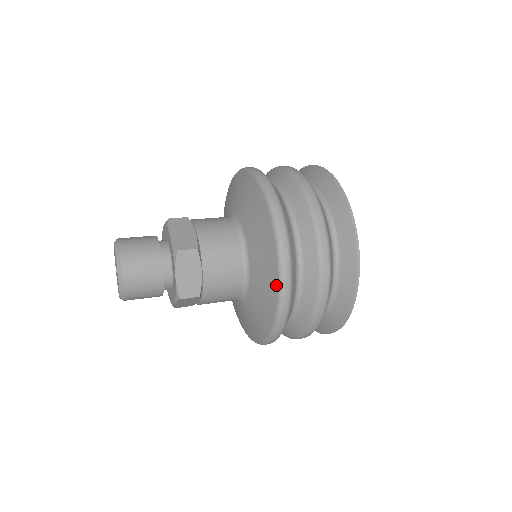
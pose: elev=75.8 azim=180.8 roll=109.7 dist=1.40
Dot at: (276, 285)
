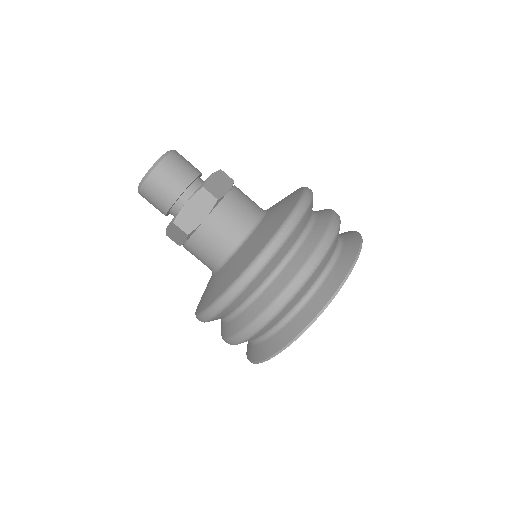
Dot at: (244, 268)
